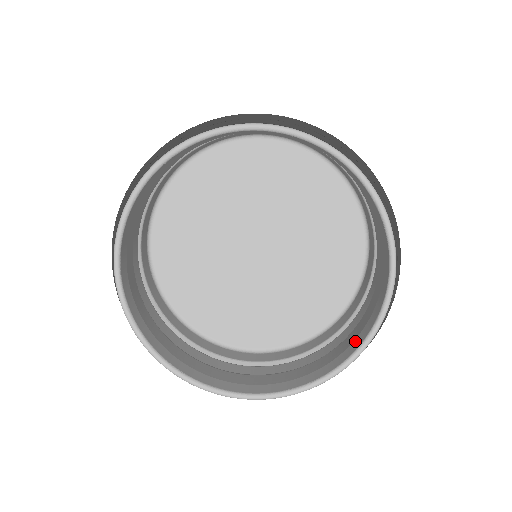
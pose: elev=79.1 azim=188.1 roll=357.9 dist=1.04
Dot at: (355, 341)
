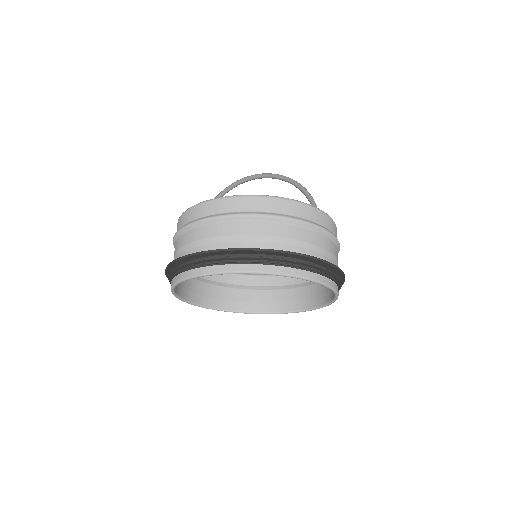
Dot at: (320, 298)
